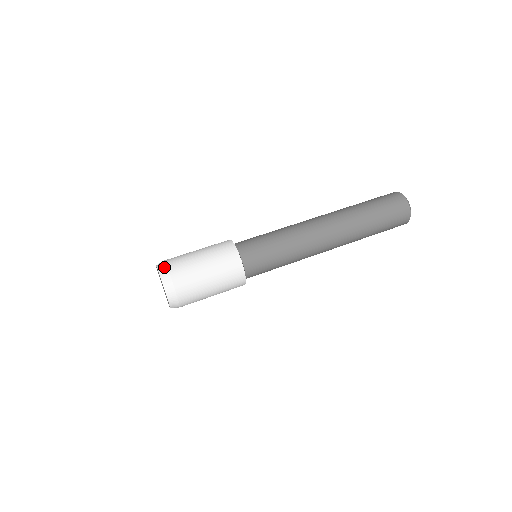
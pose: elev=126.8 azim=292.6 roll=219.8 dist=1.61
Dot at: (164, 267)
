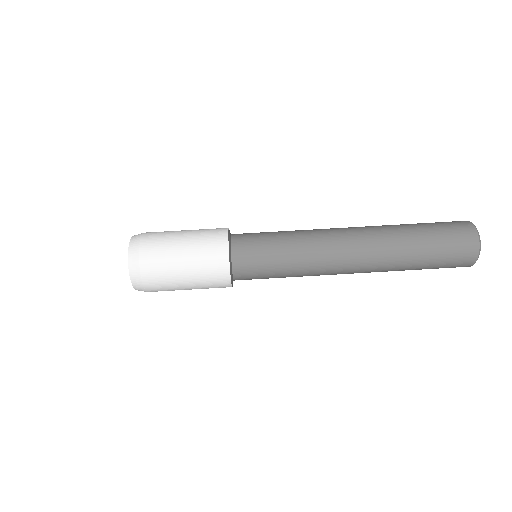
Dot at: (137, 240)
